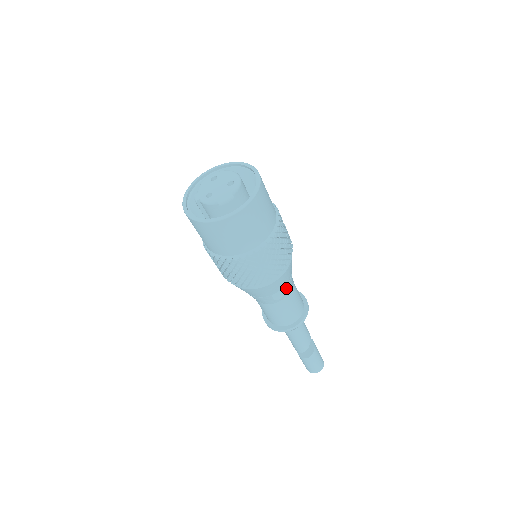
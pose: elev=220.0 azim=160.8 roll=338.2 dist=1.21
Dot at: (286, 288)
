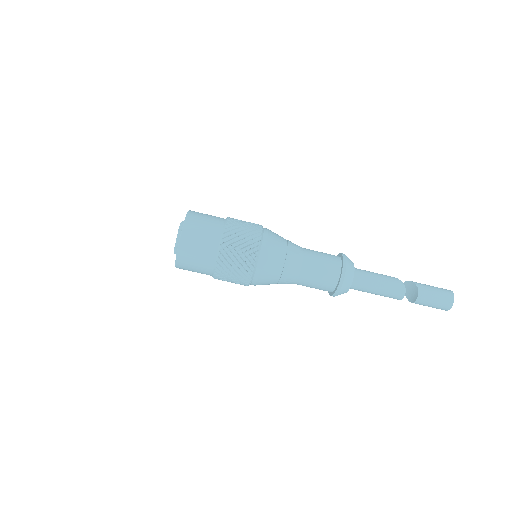
Dot at: (292, 243)
